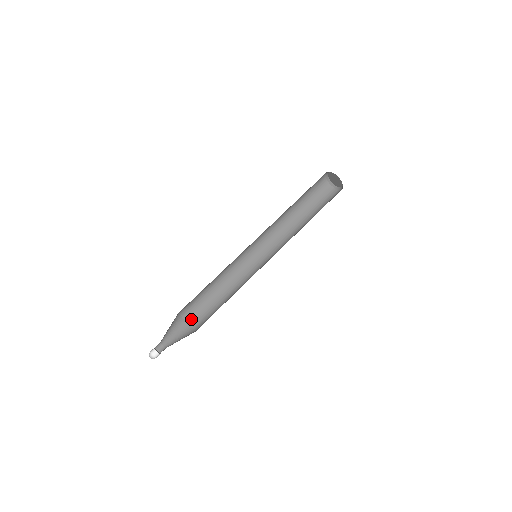
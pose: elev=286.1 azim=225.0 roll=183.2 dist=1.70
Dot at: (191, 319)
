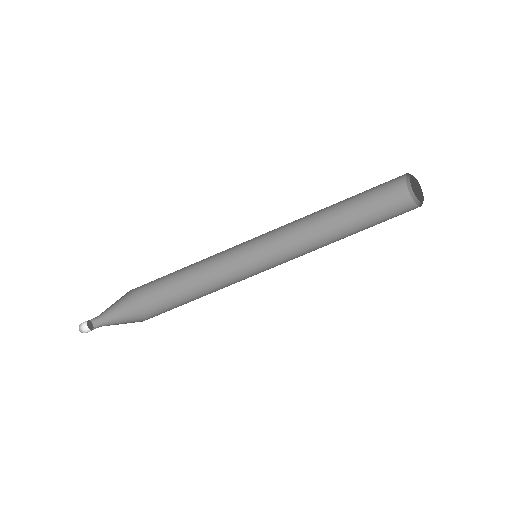
Dot at: (139, 288)
